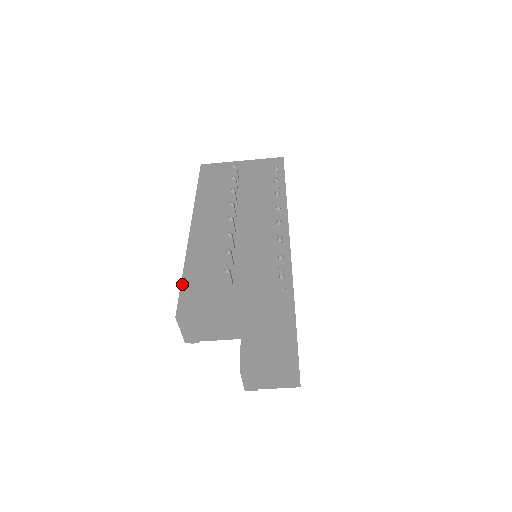
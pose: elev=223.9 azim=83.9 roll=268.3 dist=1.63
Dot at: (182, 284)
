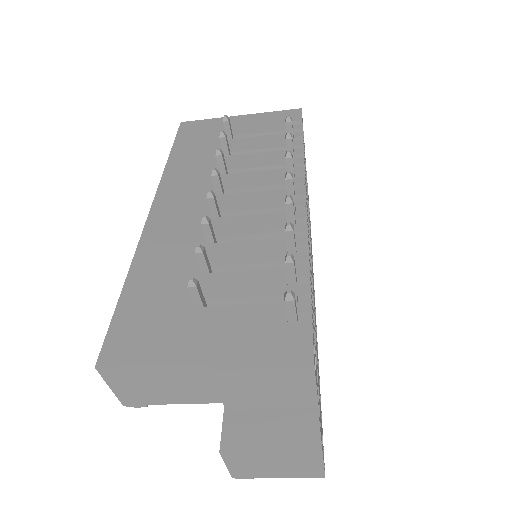
Dot at: (119, 304)
